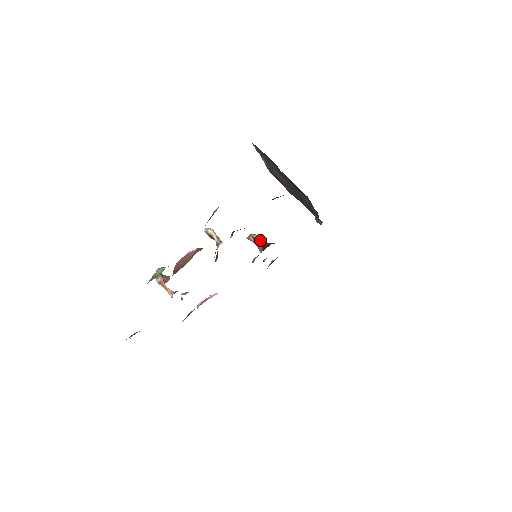
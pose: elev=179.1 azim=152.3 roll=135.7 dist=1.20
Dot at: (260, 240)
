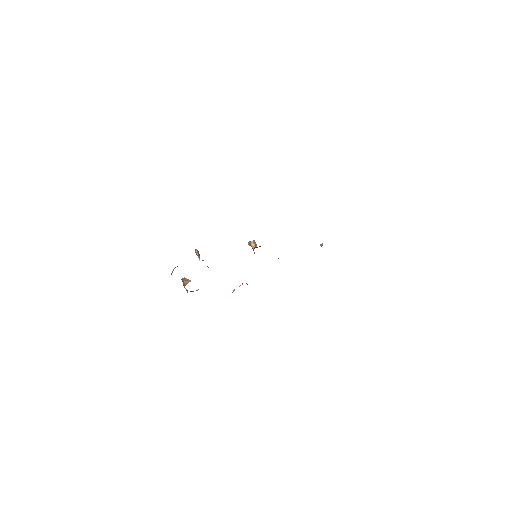
Dot at: (254, 245)
